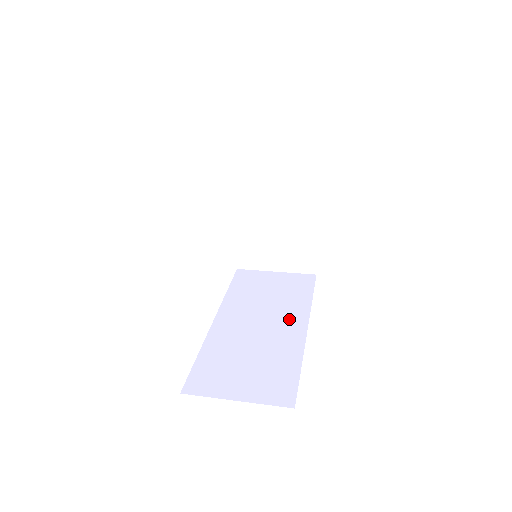
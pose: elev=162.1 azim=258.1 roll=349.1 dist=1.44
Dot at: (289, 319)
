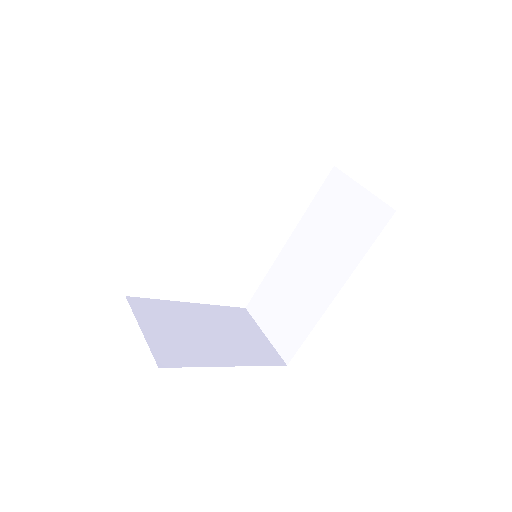
Dot at: (332, 273)
